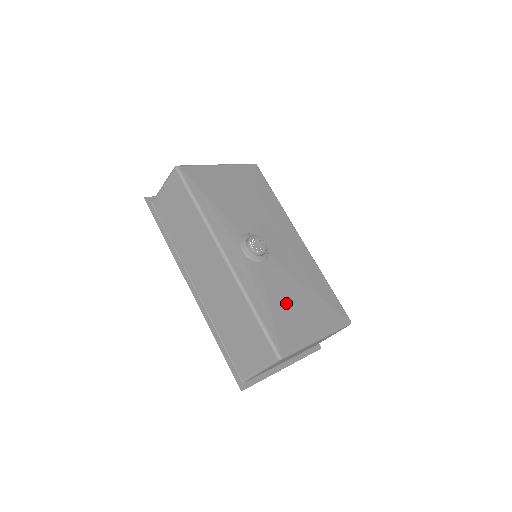
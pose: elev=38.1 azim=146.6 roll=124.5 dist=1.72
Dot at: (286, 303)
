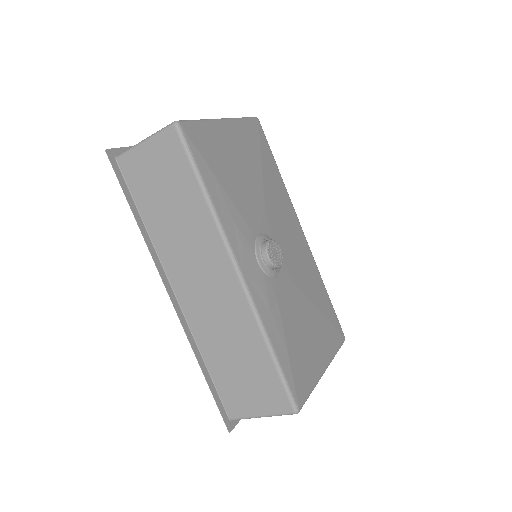
Dot at: (299, 331)
